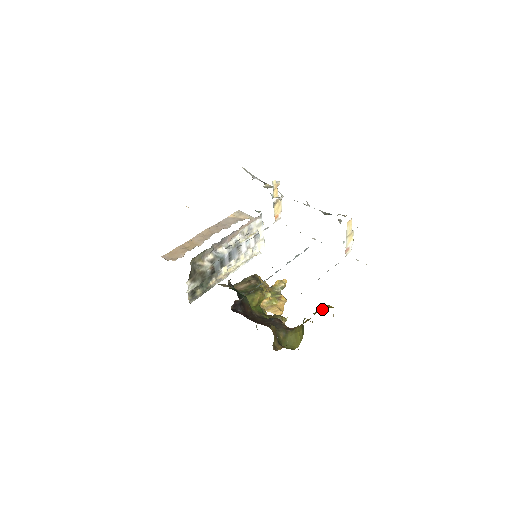
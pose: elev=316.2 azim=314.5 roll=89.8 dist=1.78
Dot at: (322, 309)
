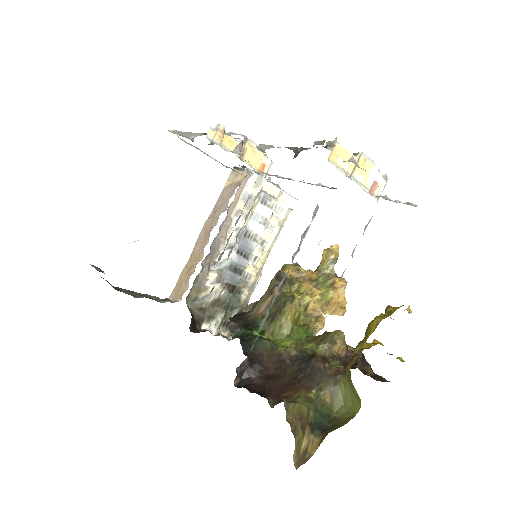
Dot at: (365, 337)
